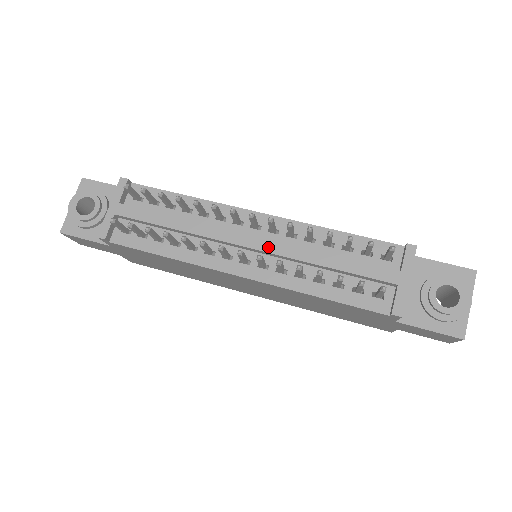
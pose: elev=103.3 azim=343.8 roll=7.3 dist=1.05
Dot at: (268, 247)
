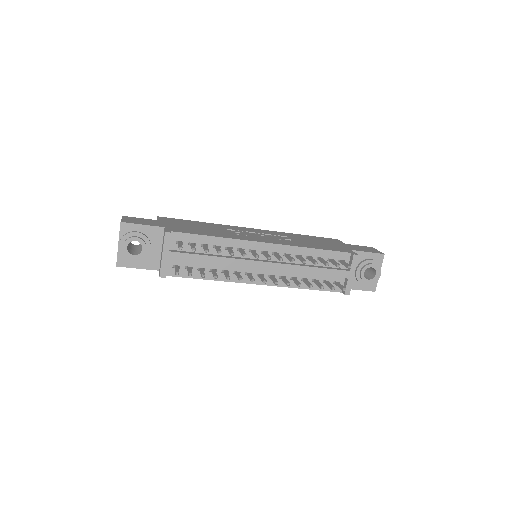
Dot at: (275, 268)
